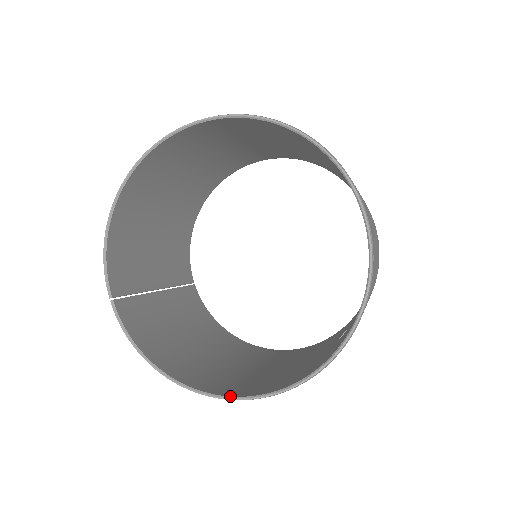
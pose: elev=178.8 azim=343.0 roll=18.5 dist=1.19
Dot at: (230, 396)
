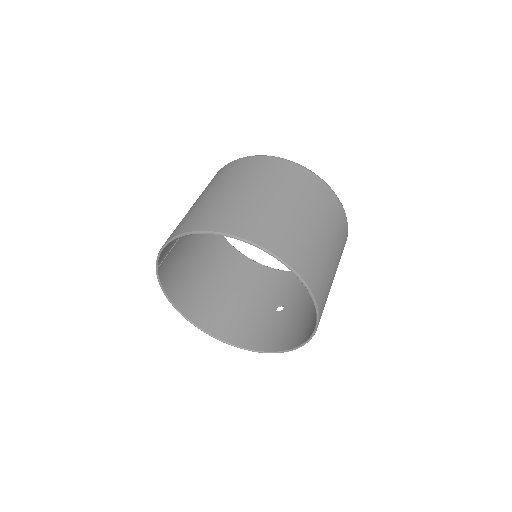
Dot at: (205, 332)
